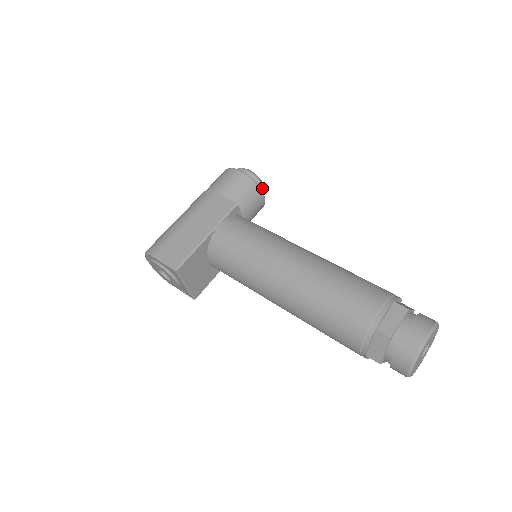
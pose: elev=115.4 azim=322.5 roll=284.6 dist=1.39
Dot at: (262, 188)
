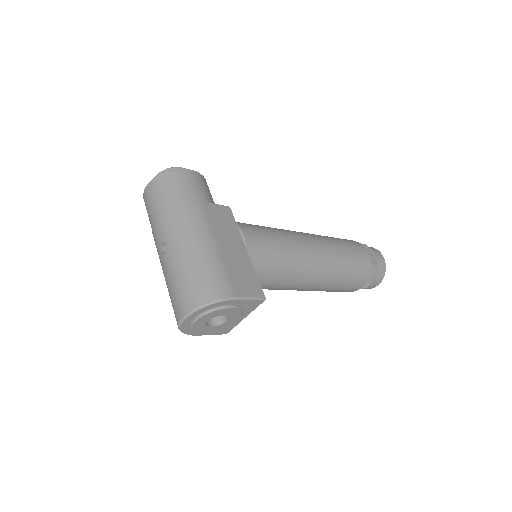
Dot at: occluded
